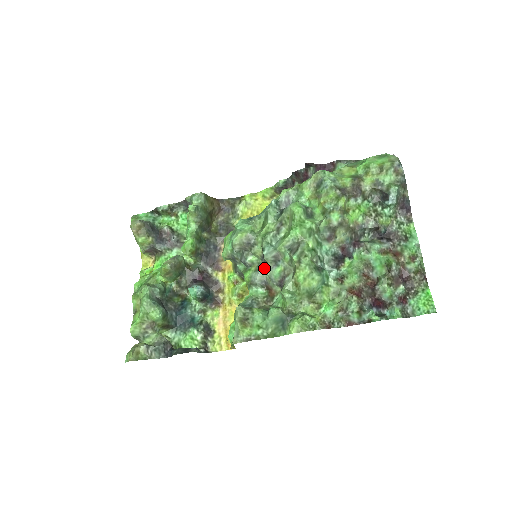
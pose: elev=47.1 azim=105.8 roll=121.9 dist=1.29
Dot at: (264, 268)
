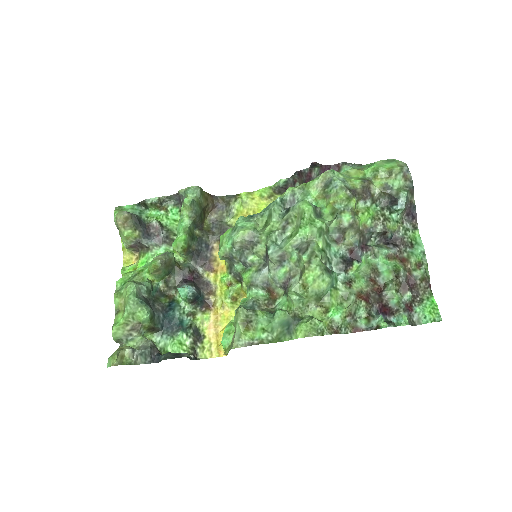
Dot at: (266, 268)
